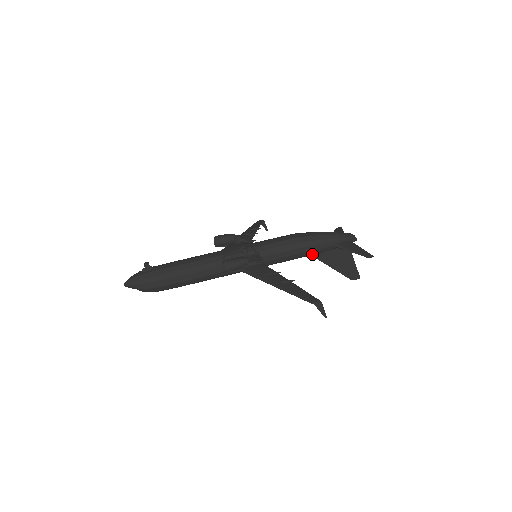
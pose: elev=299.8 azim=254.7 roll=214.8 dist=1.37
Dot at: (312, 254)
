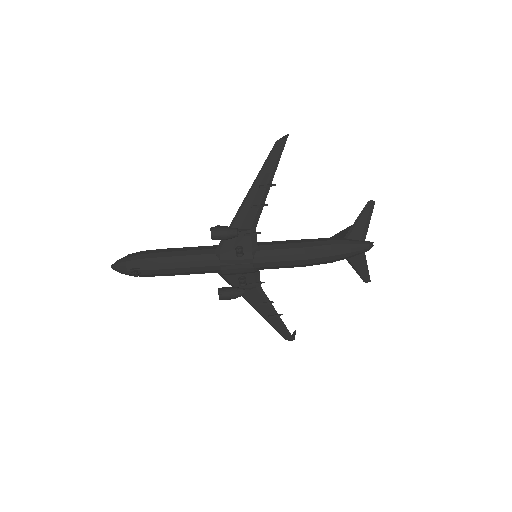
Dot at: occluded
